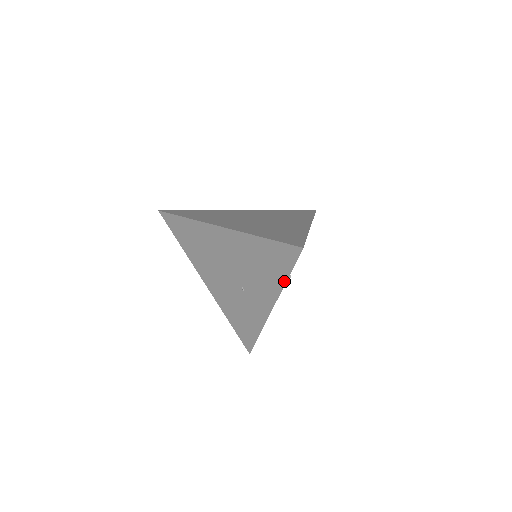
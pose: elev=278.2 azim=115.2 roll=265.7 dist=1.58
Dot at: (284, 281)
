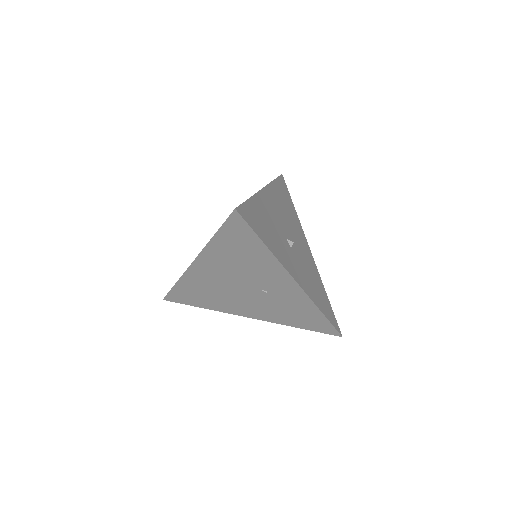
Dot at: (267, 250)
